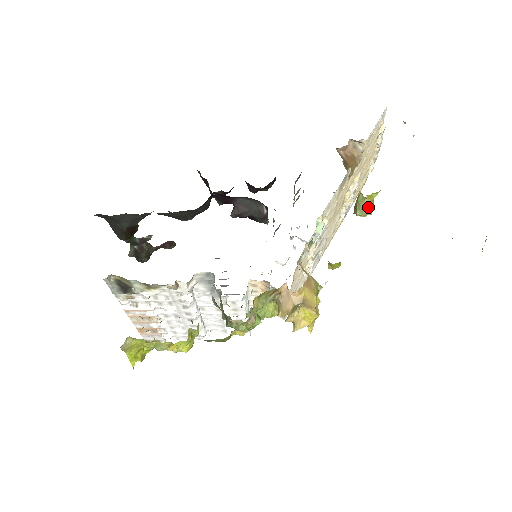
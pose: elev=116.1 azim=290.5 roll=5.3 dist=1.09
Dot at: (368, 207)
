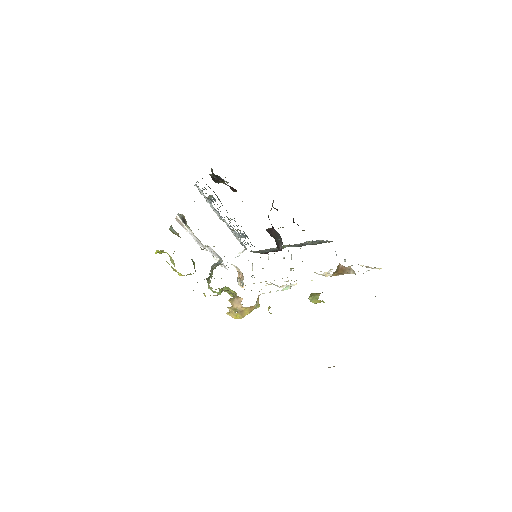
Dot at: (316, 302)
